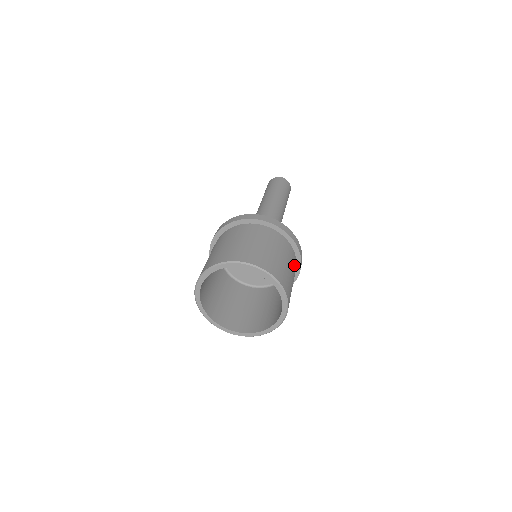
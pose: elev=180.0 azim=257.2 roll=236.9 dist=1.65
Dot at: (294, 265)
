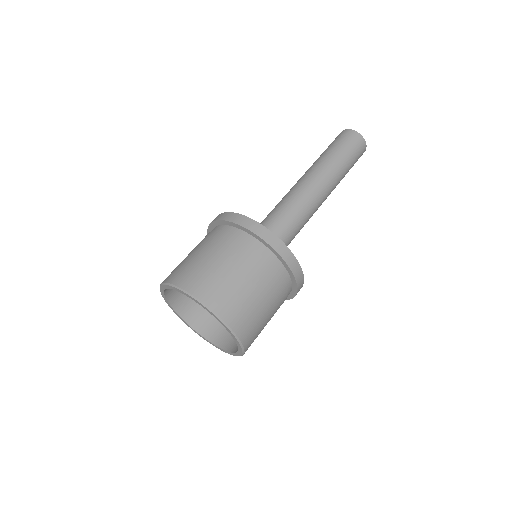
Dot at: (275, 281)
